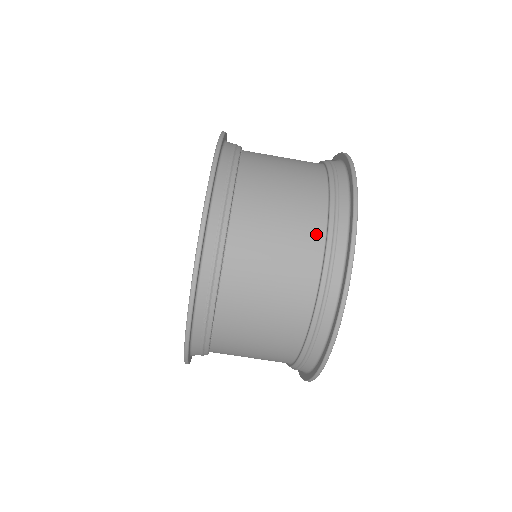
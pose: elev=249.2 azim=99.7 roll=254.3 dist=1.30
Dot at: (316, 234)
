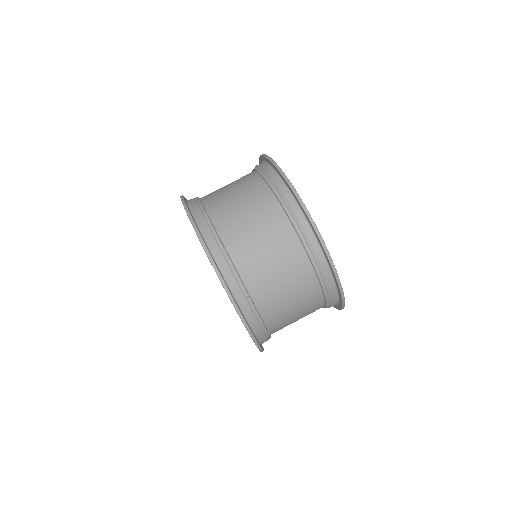
Dot at: occluded
